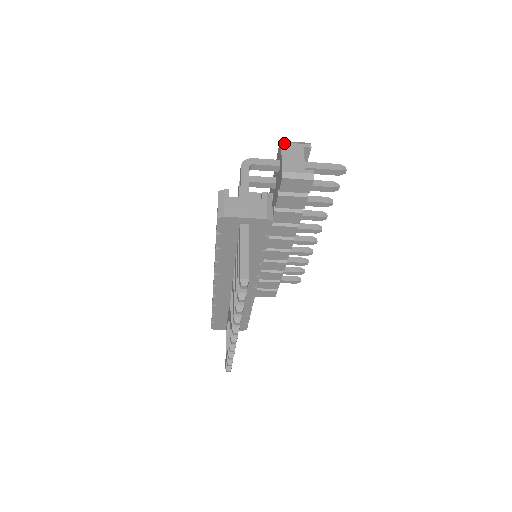
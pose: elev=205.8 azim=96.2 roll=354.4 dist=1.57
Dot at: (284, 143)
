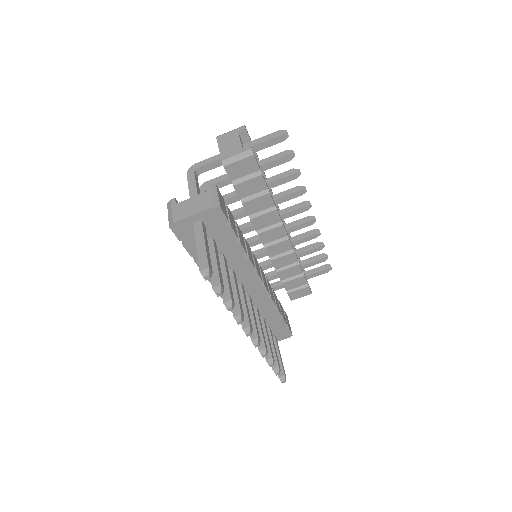
Dot at: (219, 136)
